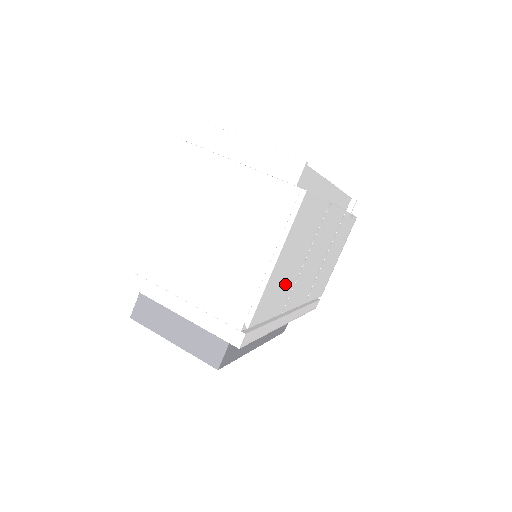
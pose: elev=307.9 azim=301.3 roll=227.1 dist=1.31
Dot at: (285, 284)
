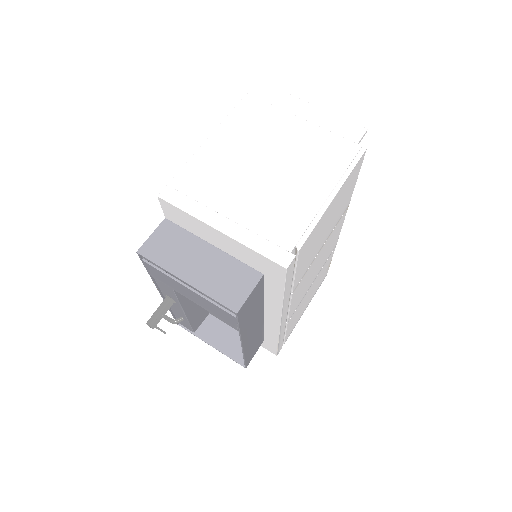
Dot at: (313, 249)
